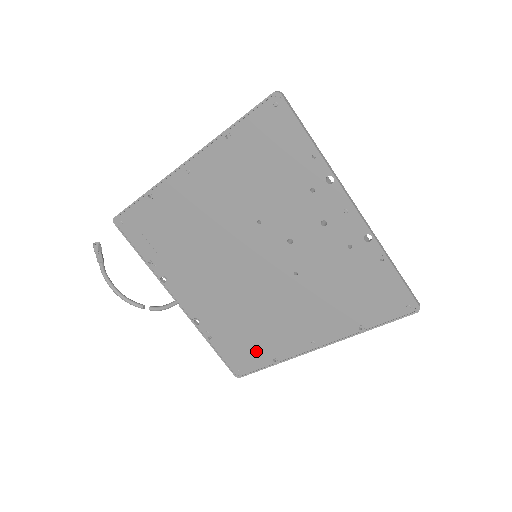
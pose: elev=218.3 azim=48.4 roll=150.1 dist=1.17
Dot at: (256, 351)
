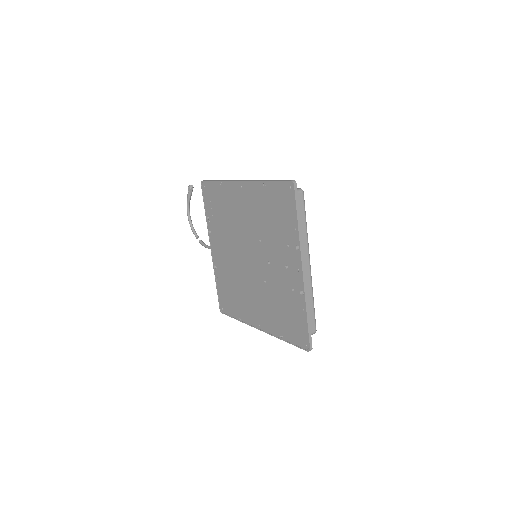
Dot at: (234, 306)
